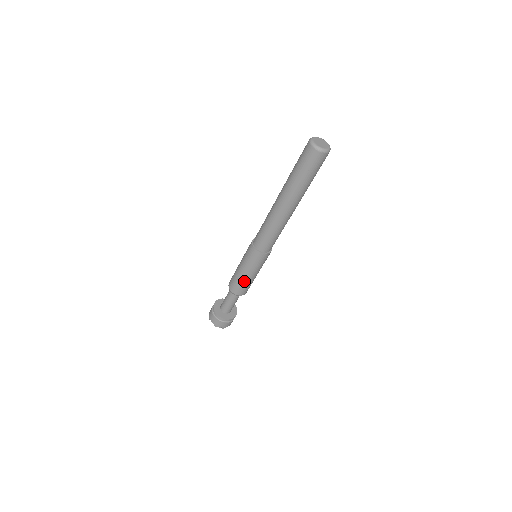
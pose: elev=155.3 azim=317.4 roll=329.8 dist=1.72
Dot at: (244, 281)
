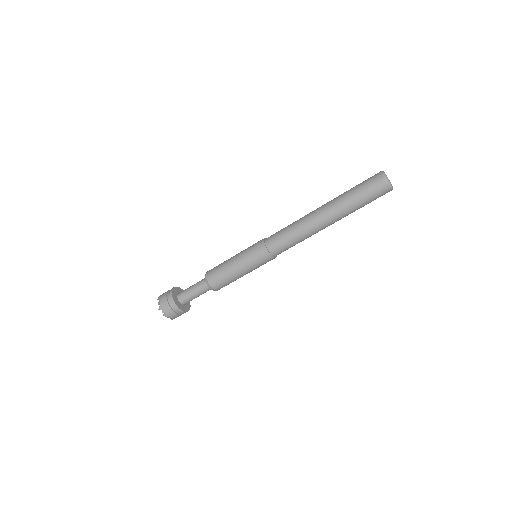
Dot at: occluded
